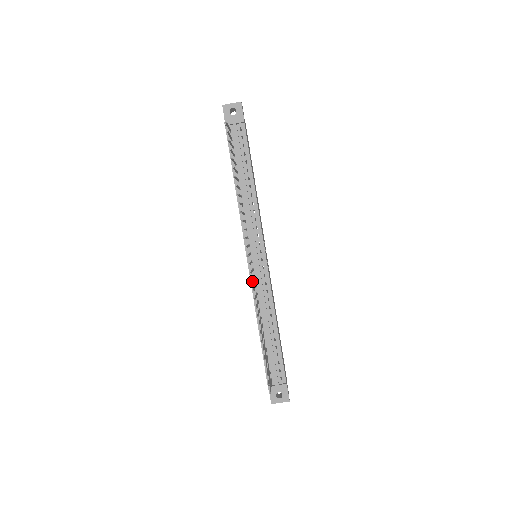
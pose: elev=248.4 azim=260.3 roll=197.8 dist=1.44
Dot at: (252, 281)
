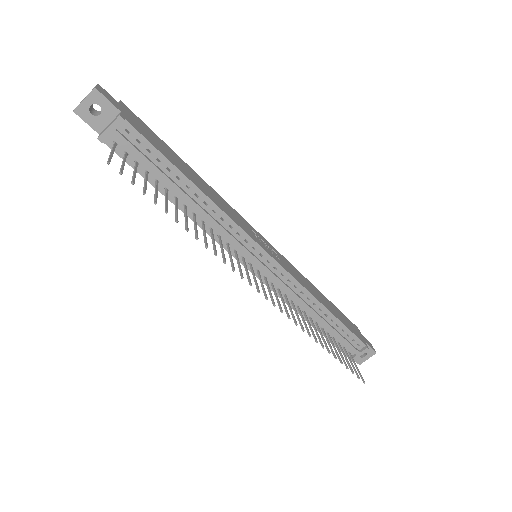
Dot at: (281, 312)
